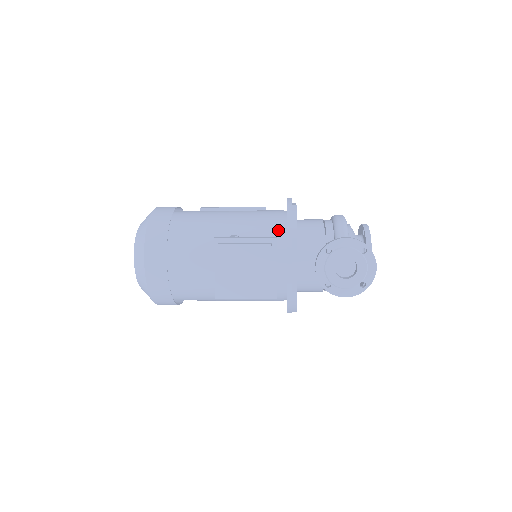
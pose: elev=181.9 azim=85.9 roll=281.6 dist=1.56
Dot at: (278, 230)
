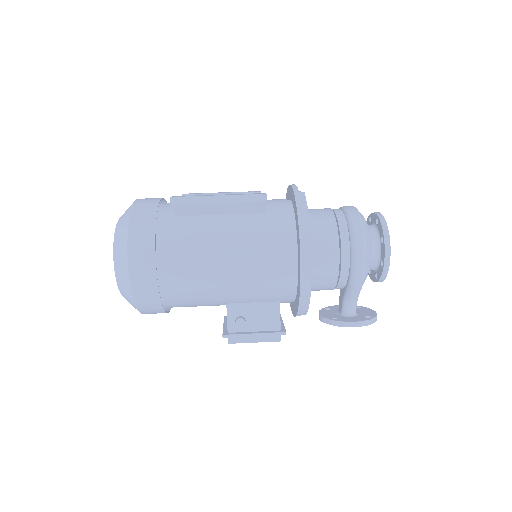
Dot at: (286, 298)
